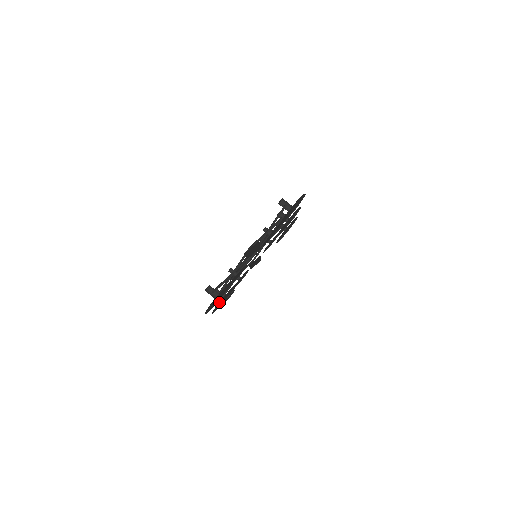
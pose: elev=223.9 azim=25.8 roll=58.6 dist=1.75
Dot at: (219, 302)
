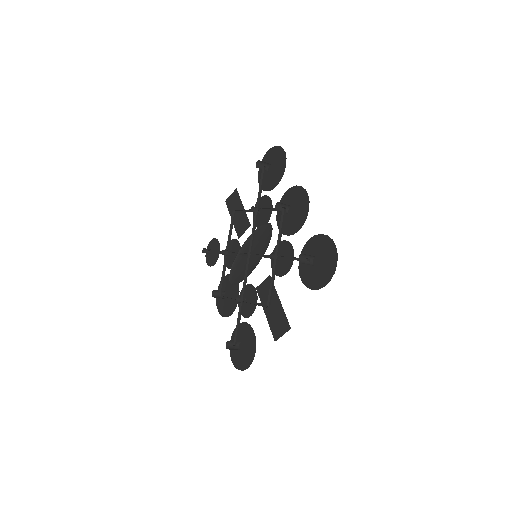
Dot at: (228, 312)
